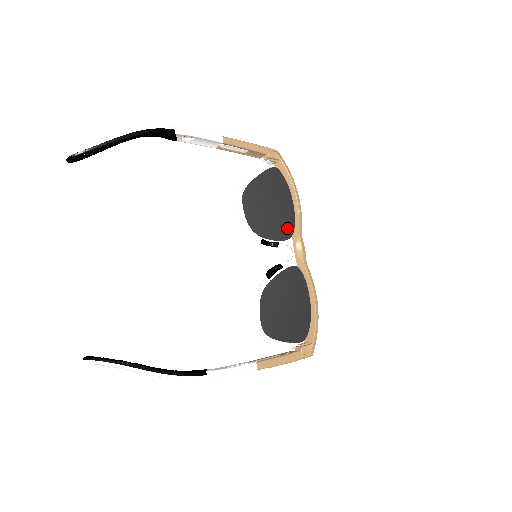
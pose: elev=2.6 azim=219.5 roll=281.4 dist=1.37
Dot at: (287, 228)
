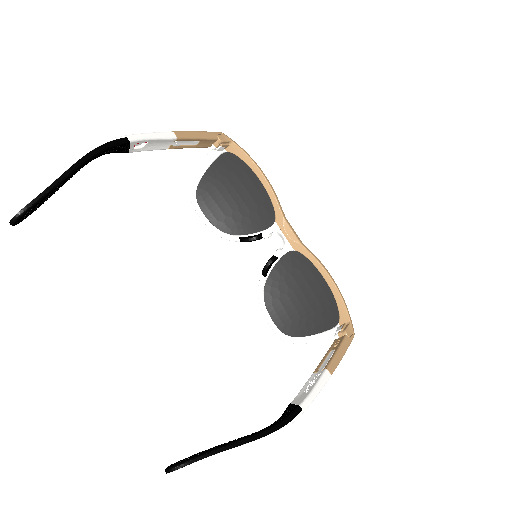
Dot at: (265, 214)
